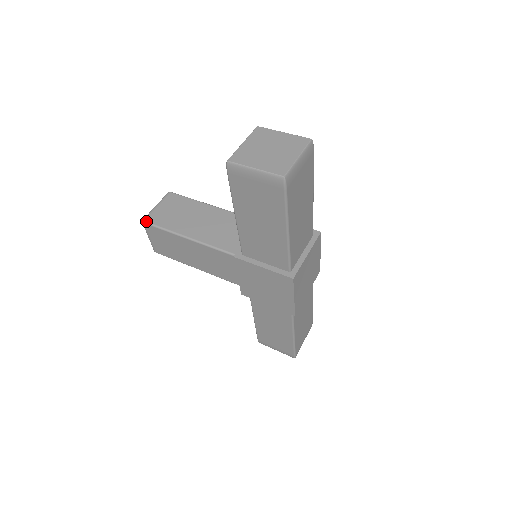
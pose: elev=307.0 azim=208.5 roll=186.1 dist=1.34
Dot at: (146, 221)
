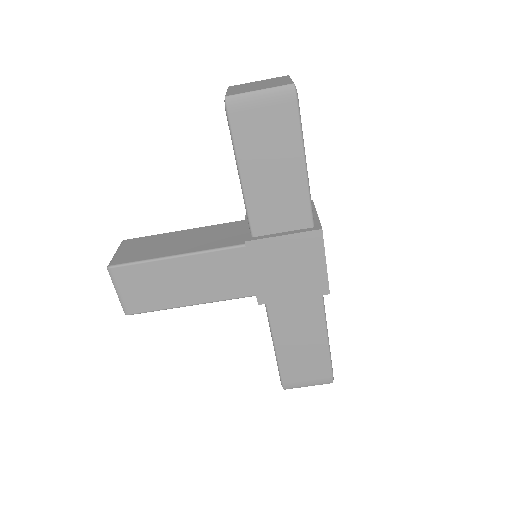
Dot at: (113, 264)
